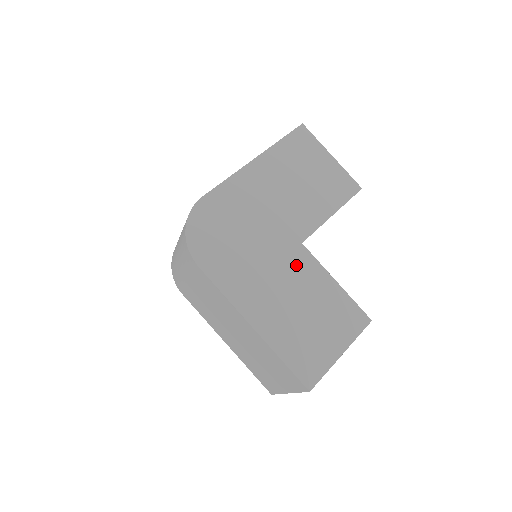
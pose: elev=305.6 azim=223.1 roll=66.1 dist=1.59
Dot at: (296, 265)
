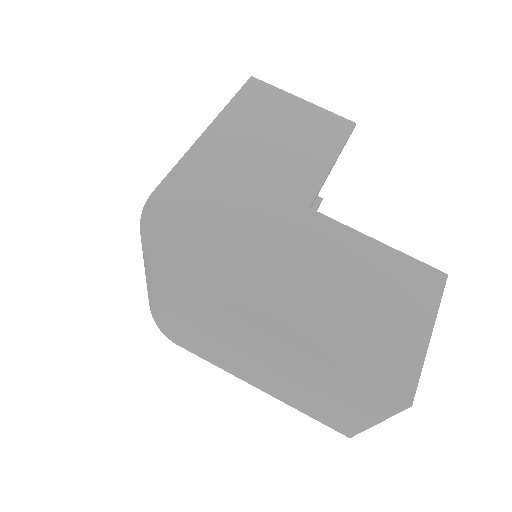
Dot at: (314, 237)
